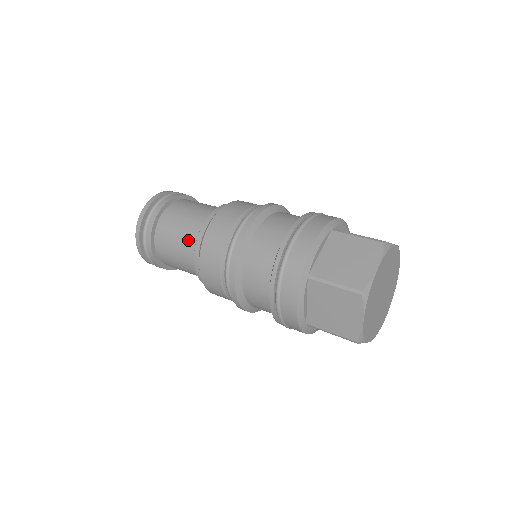
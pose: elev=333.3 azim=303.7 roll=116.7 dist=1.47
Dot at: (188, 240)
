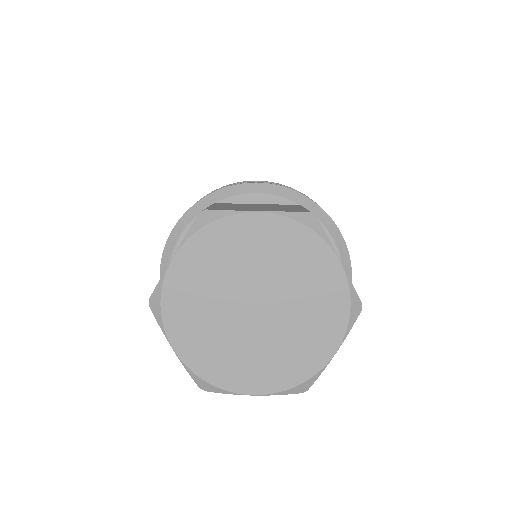
Dot at: occluded
